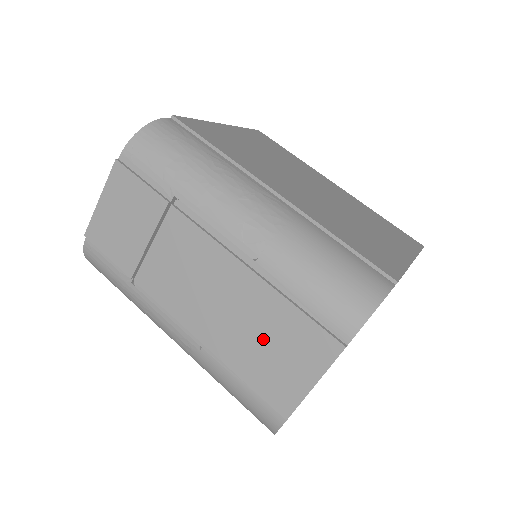
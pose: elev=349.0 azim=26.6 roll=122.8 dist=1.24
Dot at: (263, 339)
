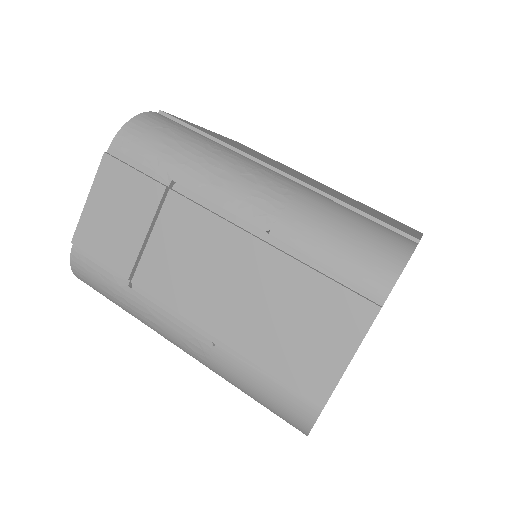
Dot at: (286, 318)
